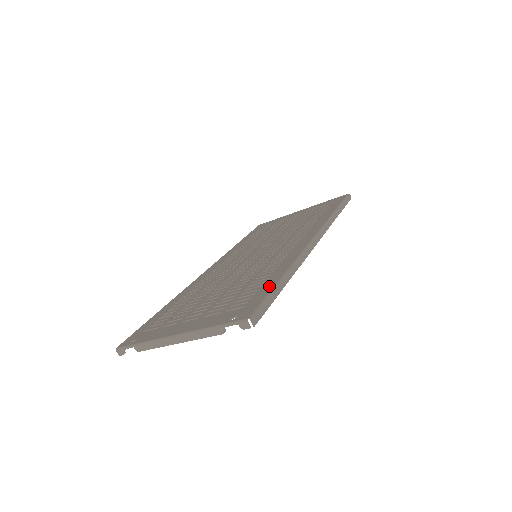
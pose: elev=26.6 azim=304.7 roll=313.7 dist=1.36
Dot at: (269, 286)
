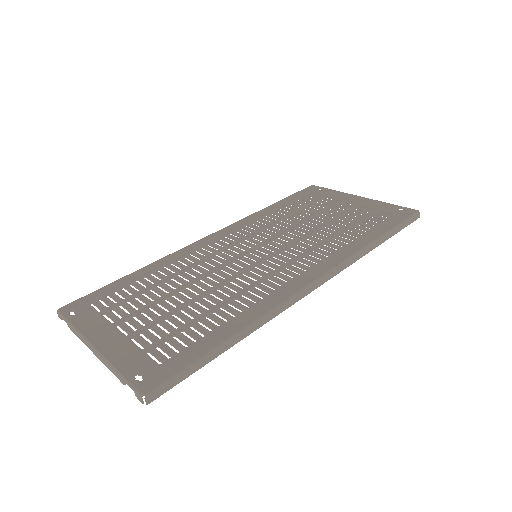
Dot at: (205, 346)
